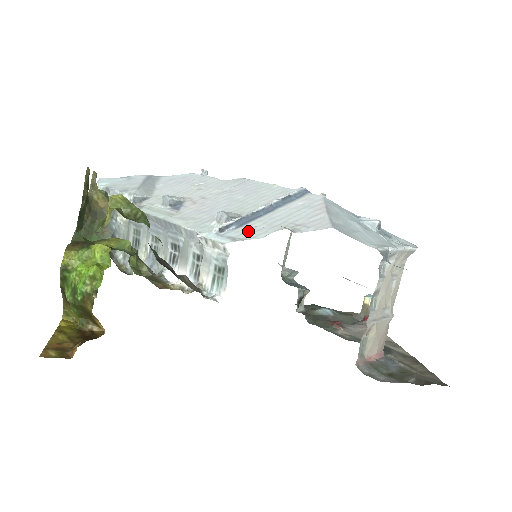
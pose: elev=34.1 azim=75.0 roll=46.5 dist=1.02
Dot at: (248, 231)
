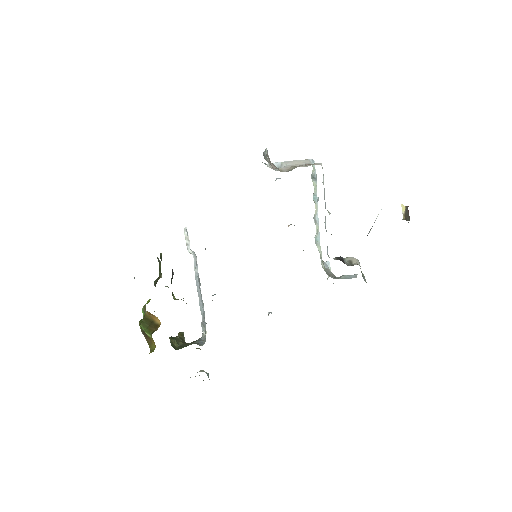
Dot at: occluded
